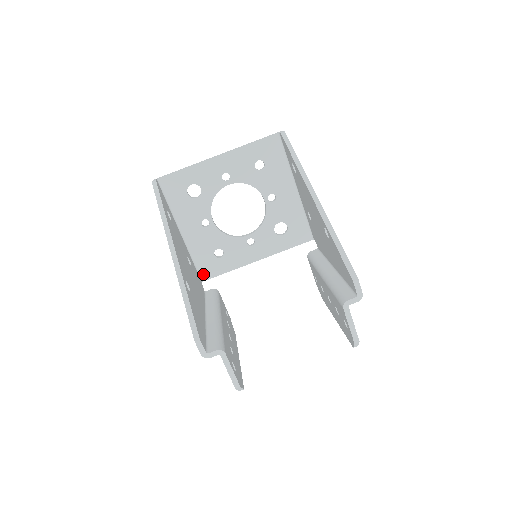
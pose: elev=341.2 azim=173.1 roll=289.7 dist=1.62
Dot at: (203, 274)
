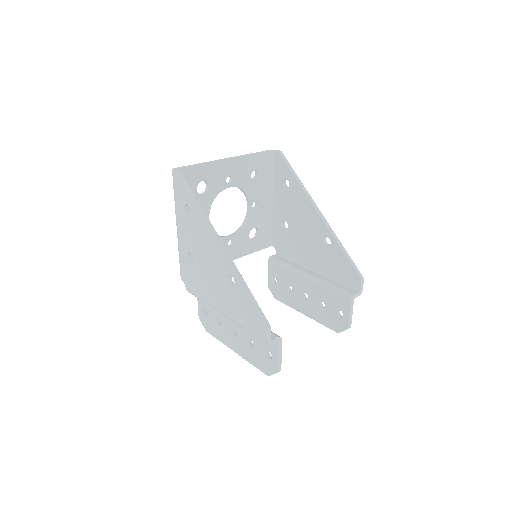
Dot at: occluded
